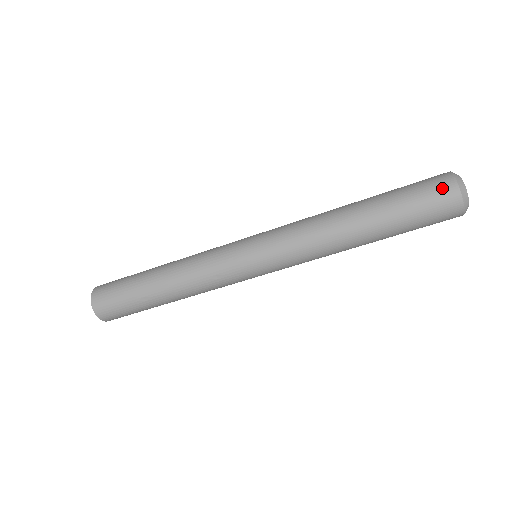
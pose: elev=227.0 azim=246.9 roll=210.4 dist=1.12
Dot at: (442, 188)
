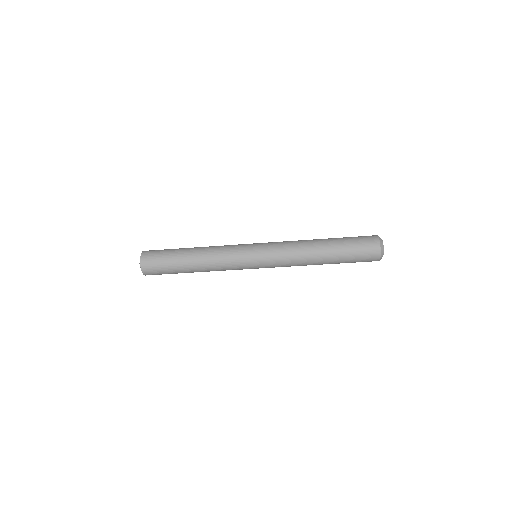
Dot at: (371, 238)
